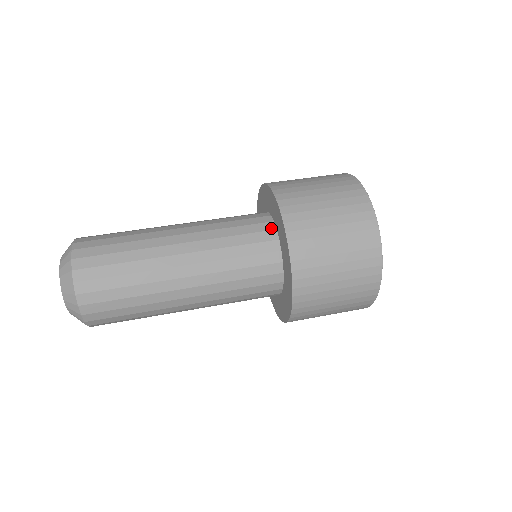
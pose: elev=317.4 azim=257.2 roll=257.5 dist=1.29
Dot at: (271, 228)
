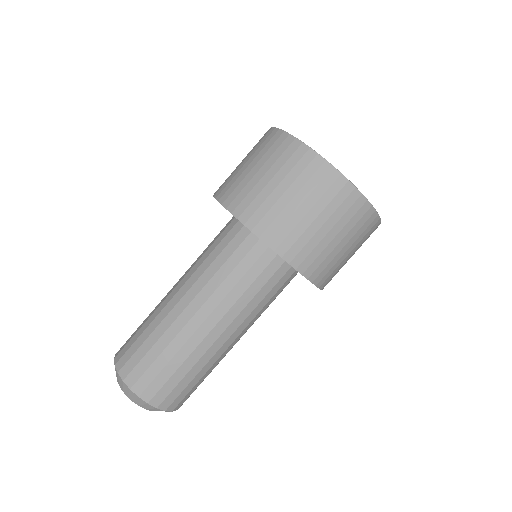
Dot at: (255, 241)
